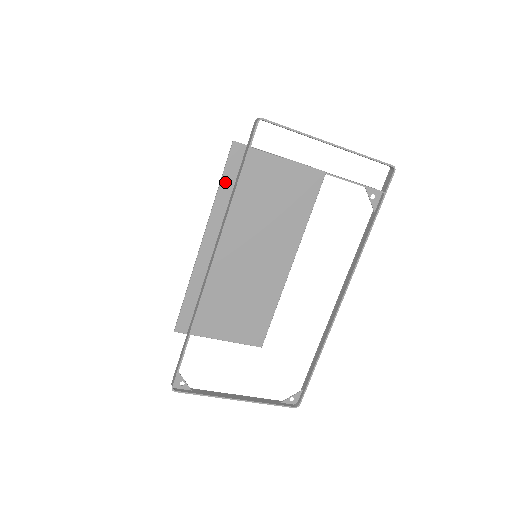
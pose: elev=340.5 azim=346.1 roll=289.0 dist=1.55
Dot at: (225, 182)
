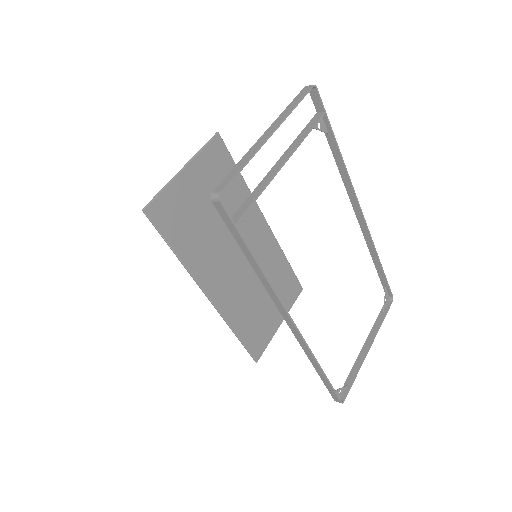
Dot at: (174, 244)
